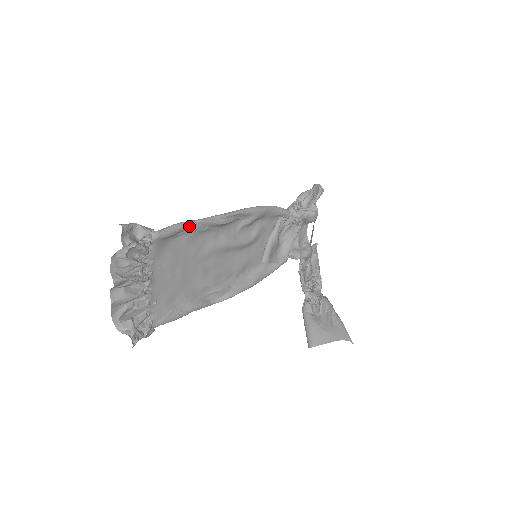
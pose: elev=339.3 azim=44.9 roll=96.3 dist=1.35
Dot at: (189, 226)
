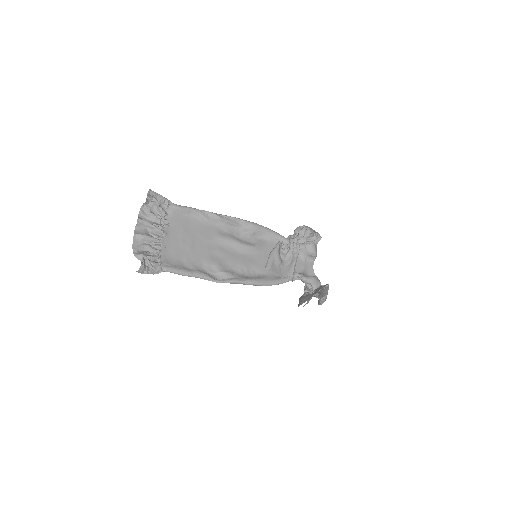
Dot at: (197, 211)
